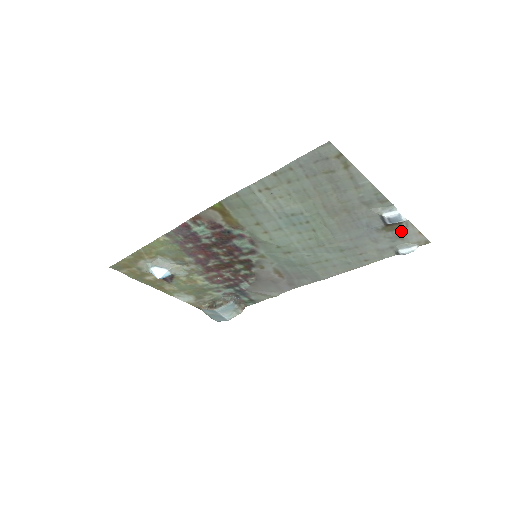
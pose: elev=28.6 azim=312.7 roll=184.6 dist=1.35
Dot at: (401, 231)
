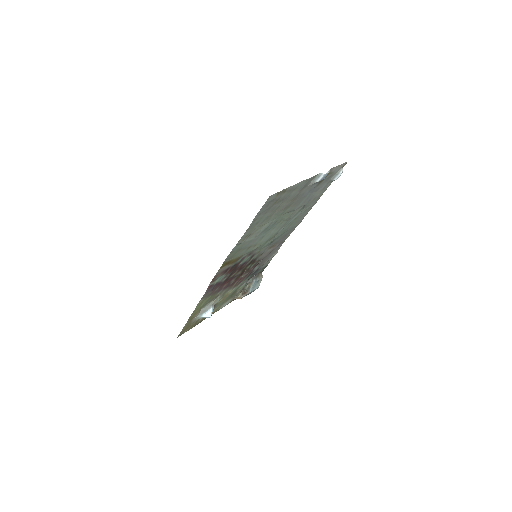
Dot at: (329, 174)
